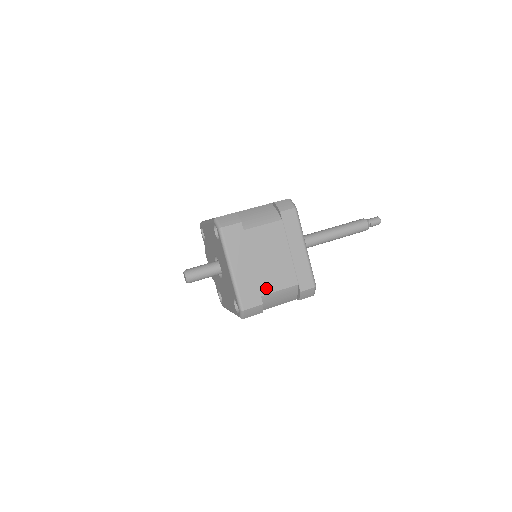
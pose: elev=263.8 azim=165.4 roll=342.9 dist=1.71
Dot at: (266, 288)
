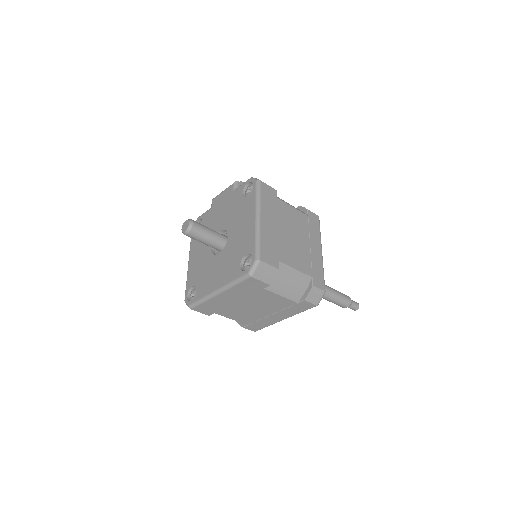
Dot at: (225, 313)
